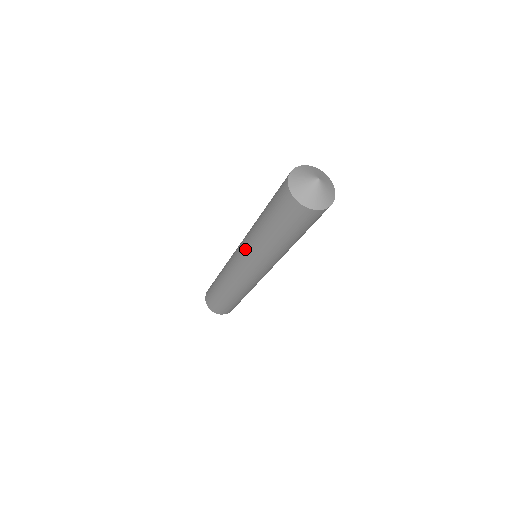
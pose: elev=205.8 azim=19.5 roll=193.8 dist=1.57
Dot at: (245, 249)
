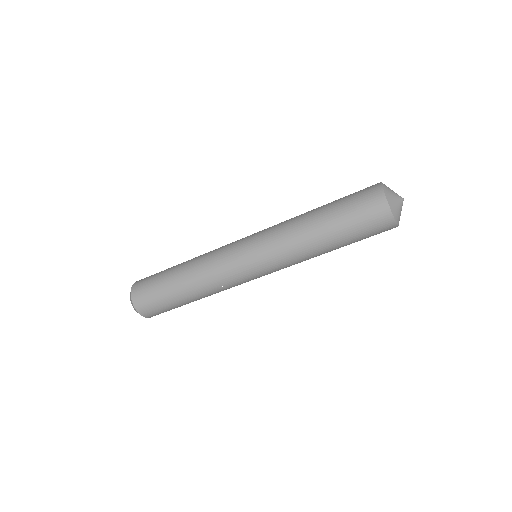
Dot at: (268, 233)
